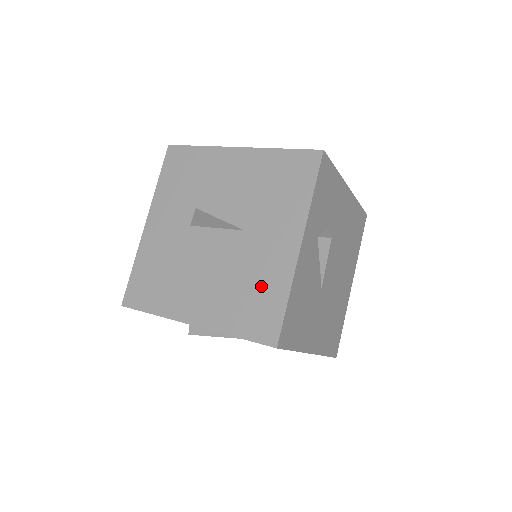
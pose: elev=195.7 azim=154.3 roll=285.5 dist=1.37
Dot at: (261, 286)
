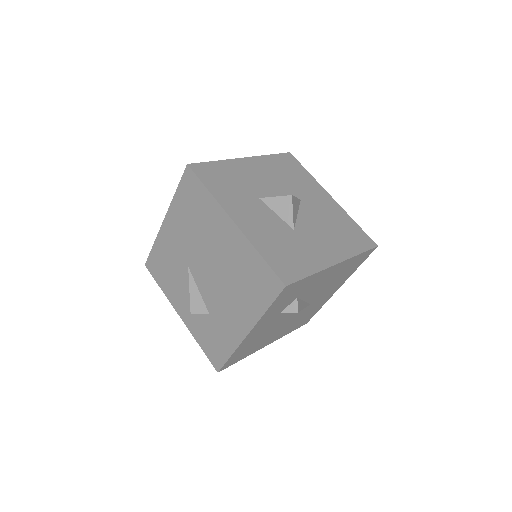
Dot at: (340, 223)
